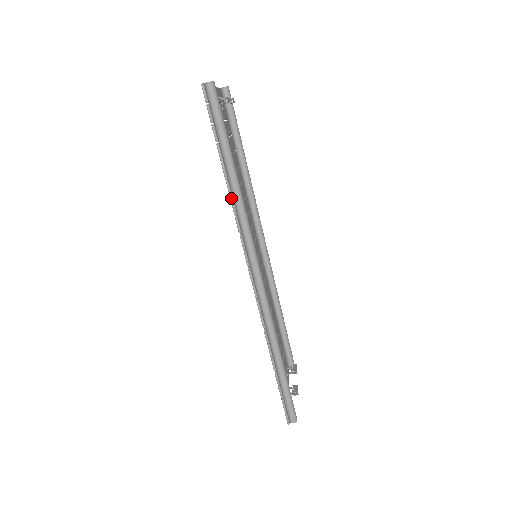
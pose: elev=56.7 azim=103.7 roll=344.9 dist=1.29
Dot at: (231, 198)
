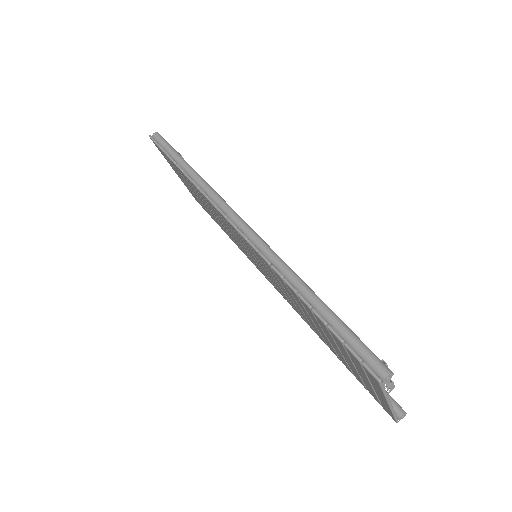
Dot at: occluded
